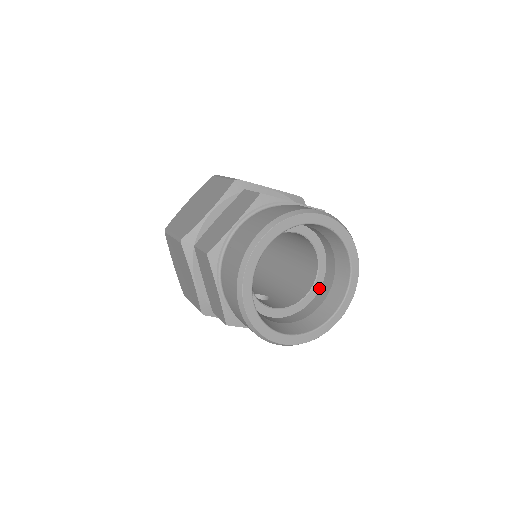
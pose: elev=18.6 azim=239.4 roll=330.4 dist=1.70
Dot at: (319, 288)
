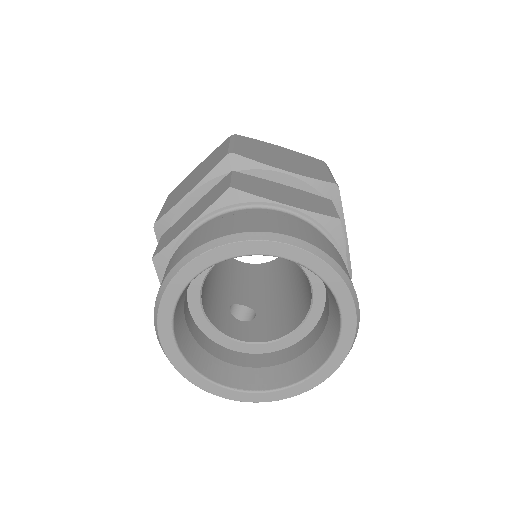
Dot at: (312, 327)
